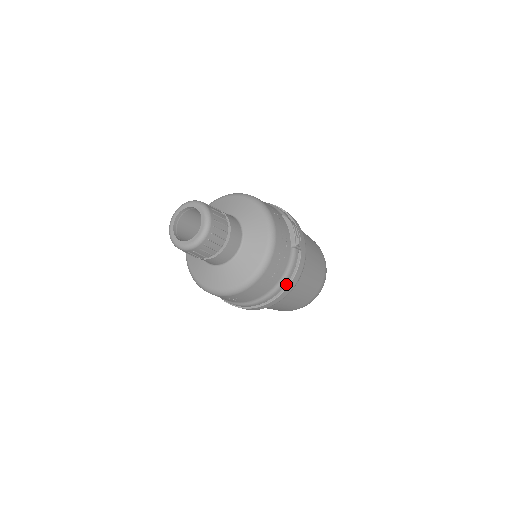
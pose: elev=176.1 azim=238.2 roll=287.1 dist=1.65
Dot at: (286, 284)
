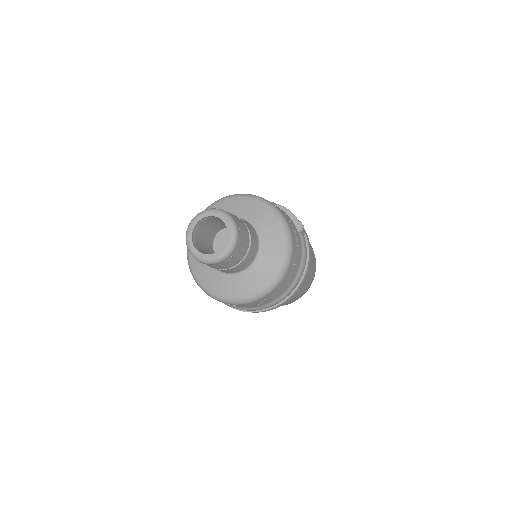
Dot at: (303, 270)
